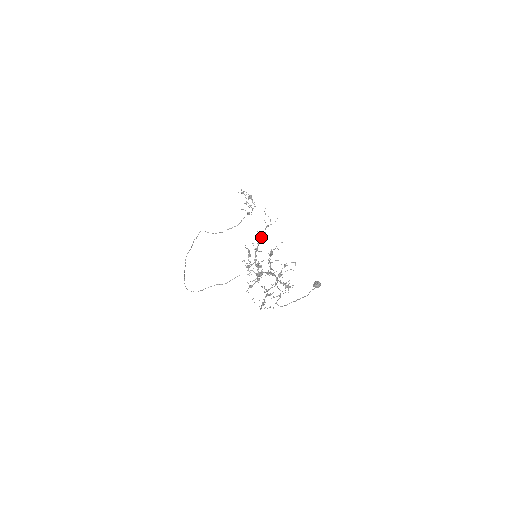
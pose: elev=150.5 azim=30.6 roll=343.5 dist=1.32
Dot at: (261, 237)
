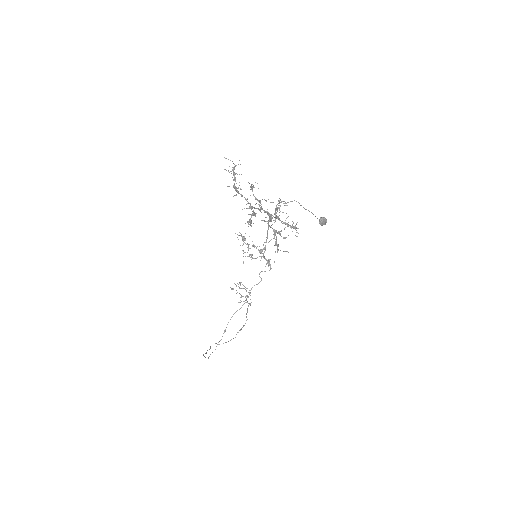
Dot at: (233, 180)
